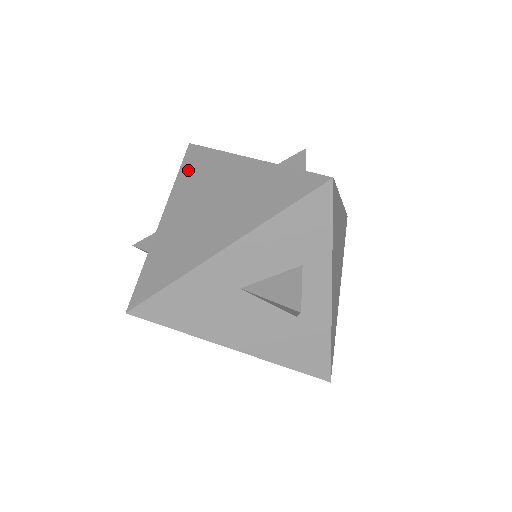
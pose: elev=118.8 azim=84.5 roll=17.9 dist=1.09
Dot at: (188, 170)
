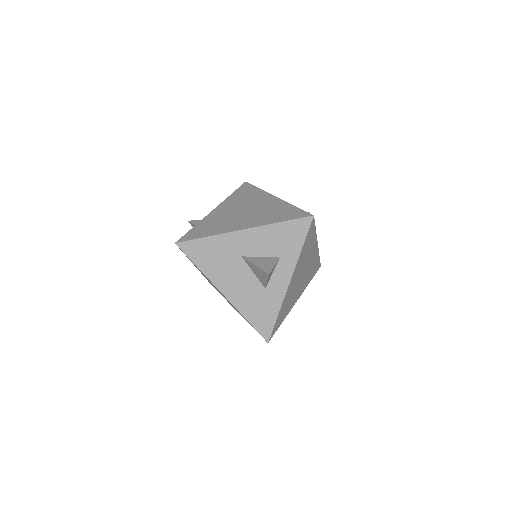
Dot at: (239, 193)
